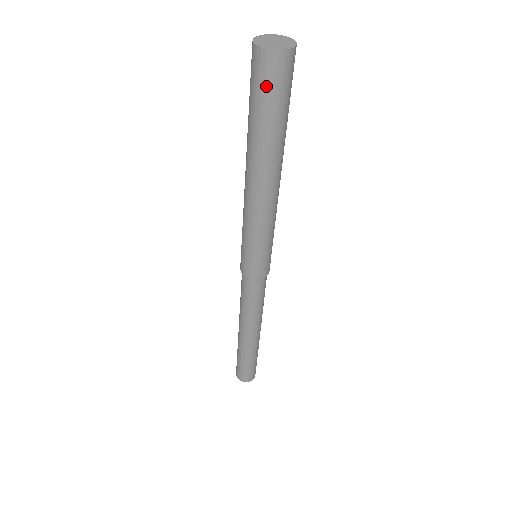
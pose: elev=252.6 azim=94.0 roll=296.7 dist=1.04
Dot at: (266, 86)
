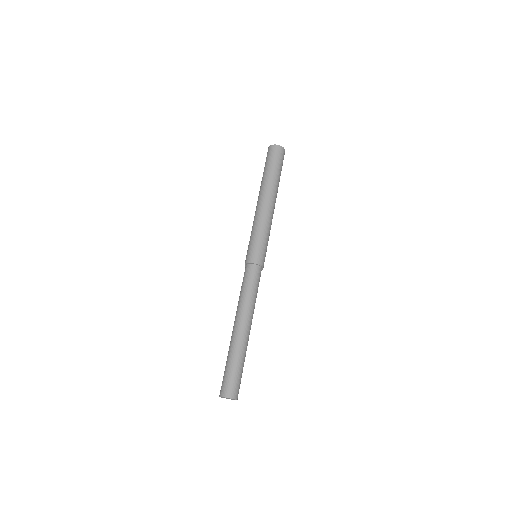
Dot at: (272, 157)
